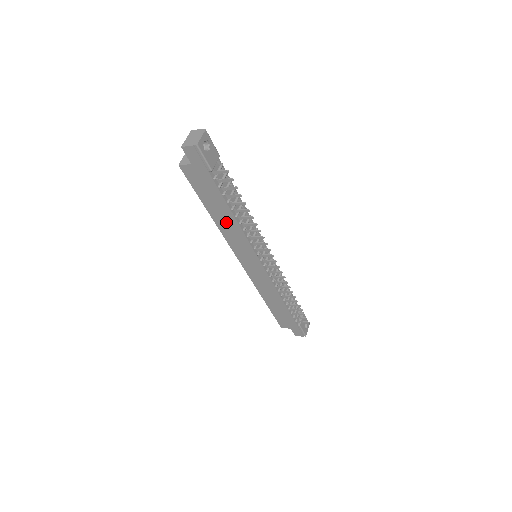
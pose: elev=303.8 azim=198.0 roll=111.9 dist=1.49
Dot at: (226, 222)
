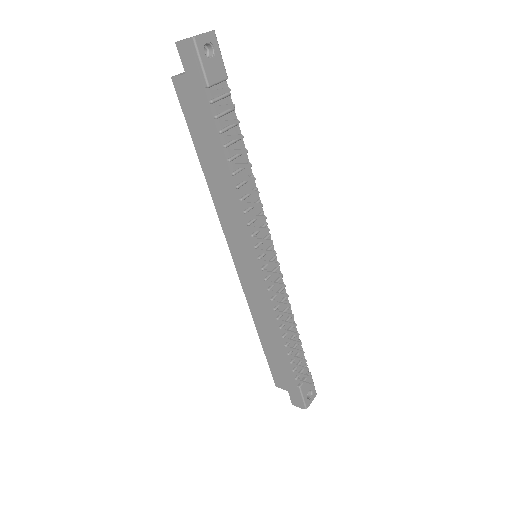
Dot at: (220, 183)
